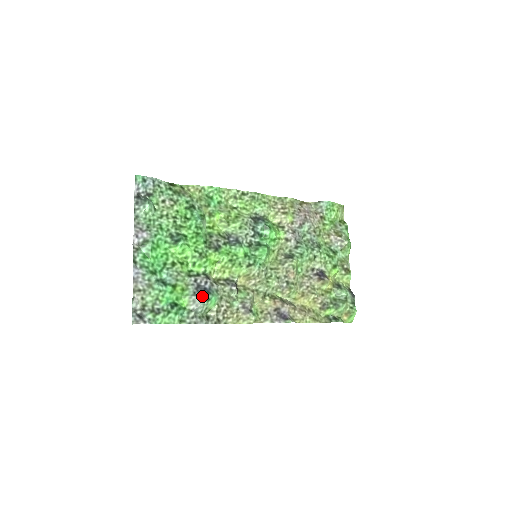
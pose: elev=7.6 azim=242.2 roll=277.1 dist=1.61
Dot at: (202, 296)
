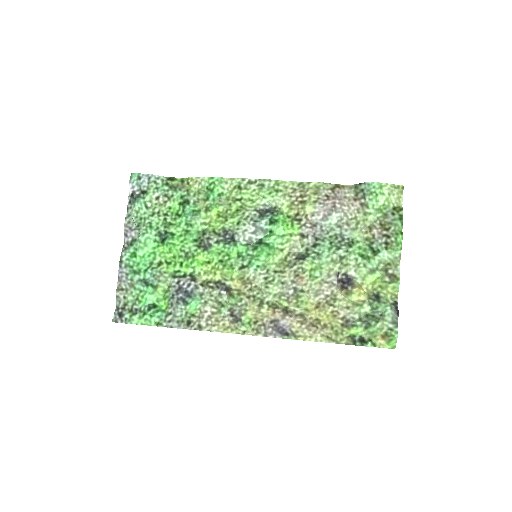
Dot at: (181, 299)
